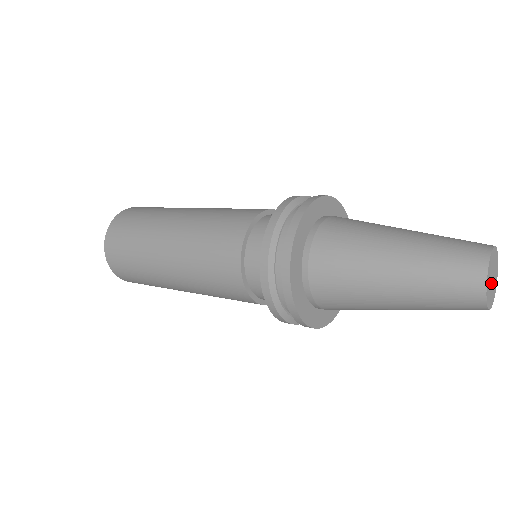
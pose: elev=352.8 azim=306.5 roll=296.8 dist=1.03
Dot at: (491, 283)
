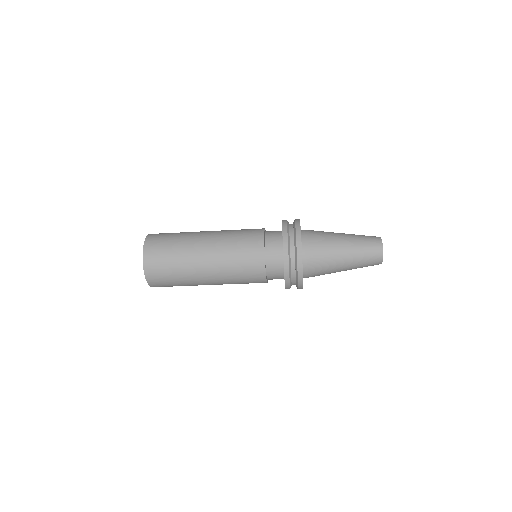
Dot at: occluded
